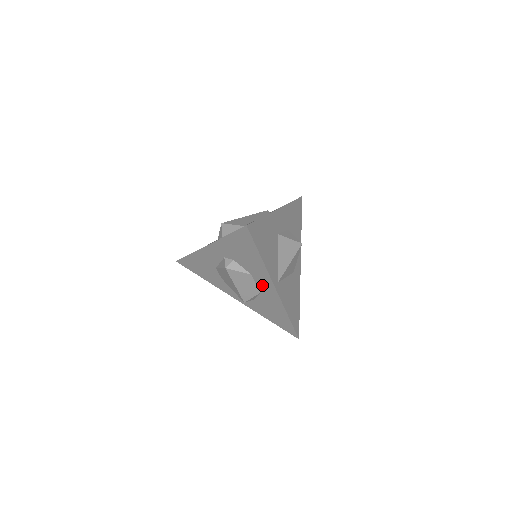
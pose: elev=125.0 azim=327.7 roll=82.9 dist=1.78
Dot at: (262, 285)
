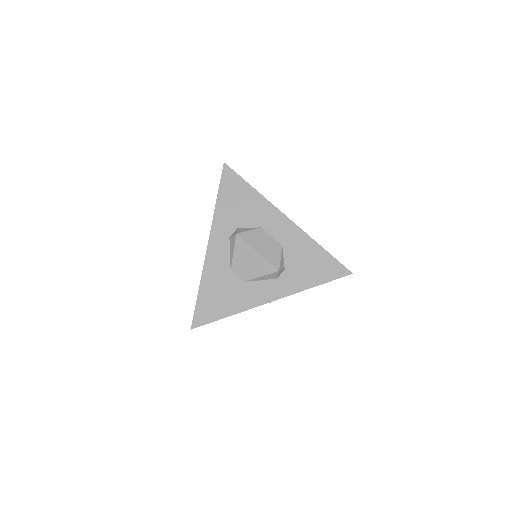
Dot at: (276, 230)
